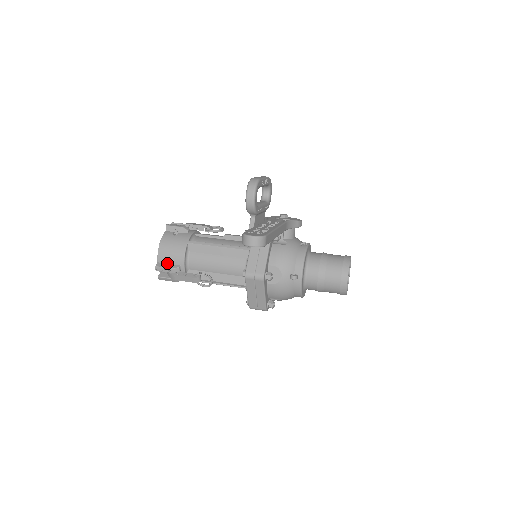
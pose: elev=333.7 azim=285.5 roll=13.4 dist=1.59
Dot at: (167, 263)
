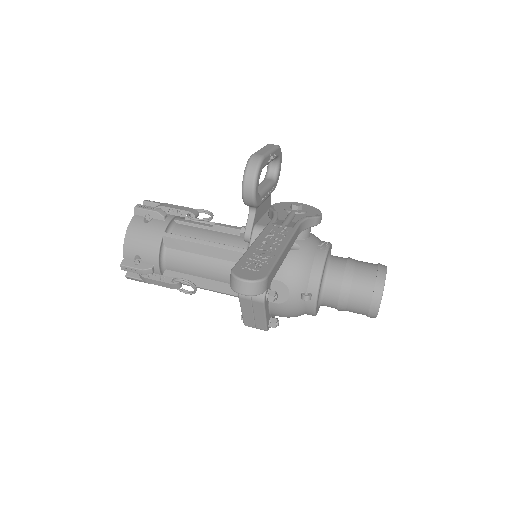
Dot at: (136, 261)
